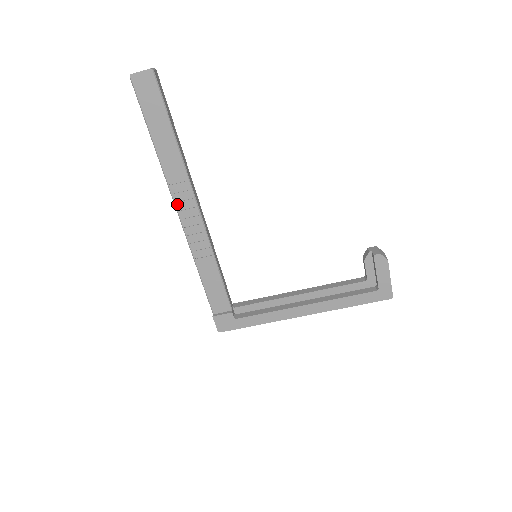
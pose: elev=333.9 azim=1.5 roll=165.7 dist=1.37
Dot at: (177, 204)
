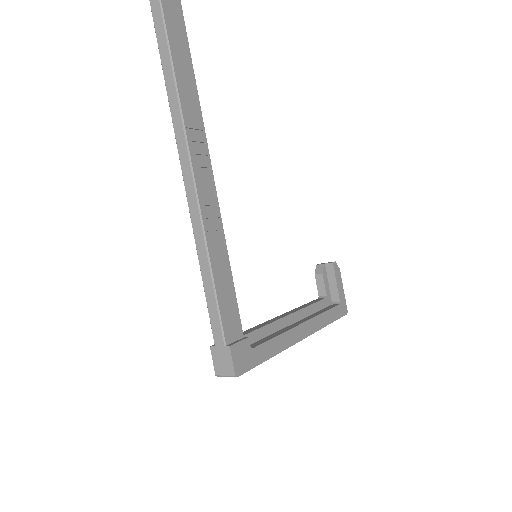
Dot at: (192, 157)
